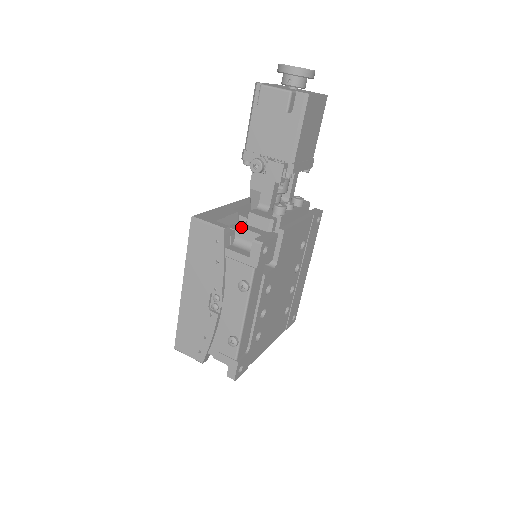
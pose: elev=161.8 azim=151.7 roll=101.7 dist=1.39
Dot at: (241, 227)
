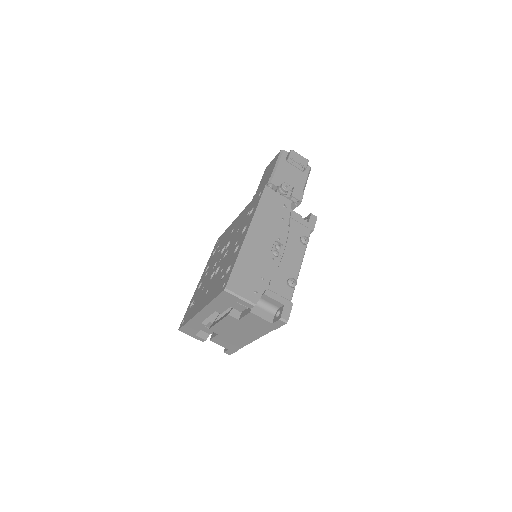
Dot at: occluded
